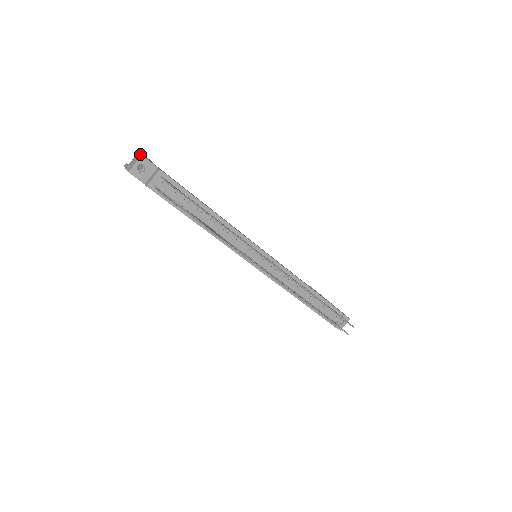
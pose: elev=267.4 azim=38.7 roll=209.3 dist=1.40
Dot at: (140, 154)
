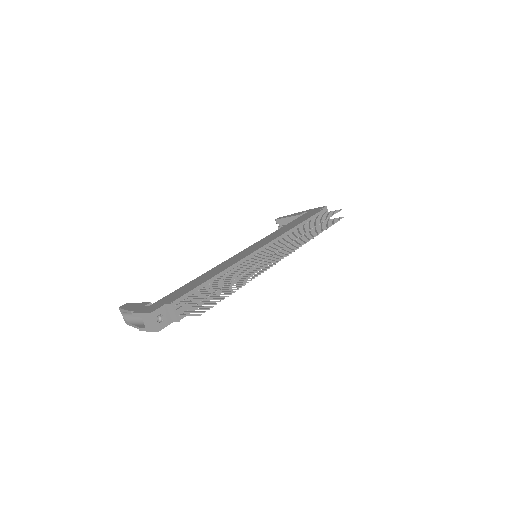
Dot at: (147, 314)
